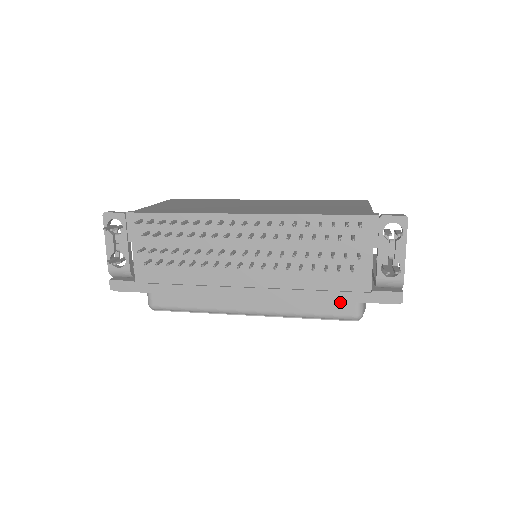
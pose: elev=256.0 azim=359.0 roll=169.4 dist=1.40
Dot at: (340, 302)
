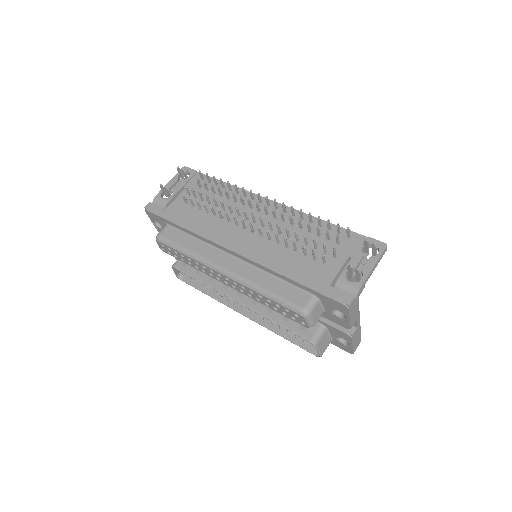
Dot at: (298, 291)
